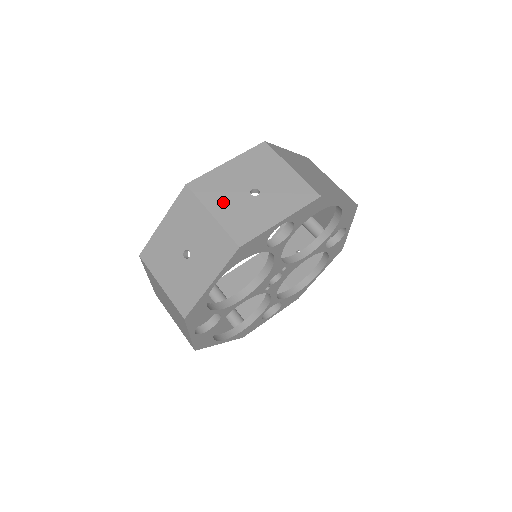
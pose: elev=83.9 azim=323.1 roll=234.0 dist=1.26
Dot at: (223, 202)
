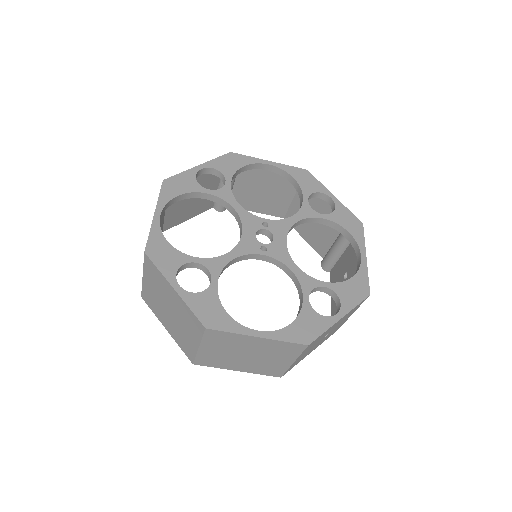
Dot at: occluded
